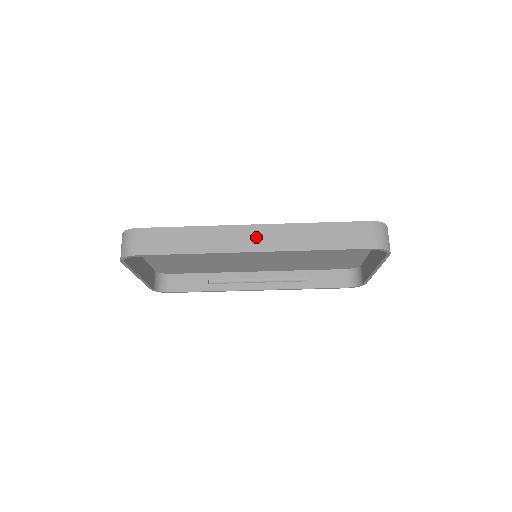
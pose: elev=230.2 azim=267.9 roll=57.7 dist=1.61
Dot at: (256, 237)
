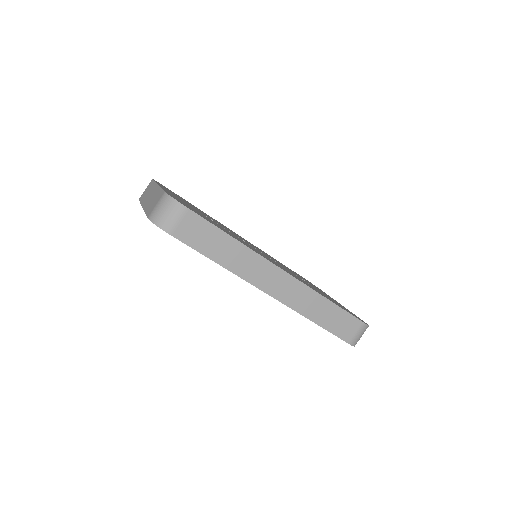
Dot at: (279, 283)
